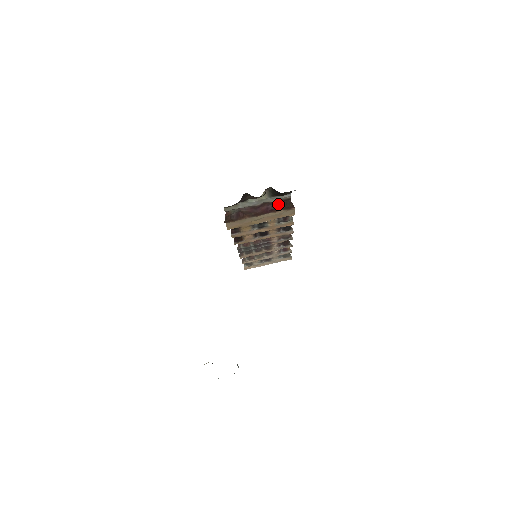
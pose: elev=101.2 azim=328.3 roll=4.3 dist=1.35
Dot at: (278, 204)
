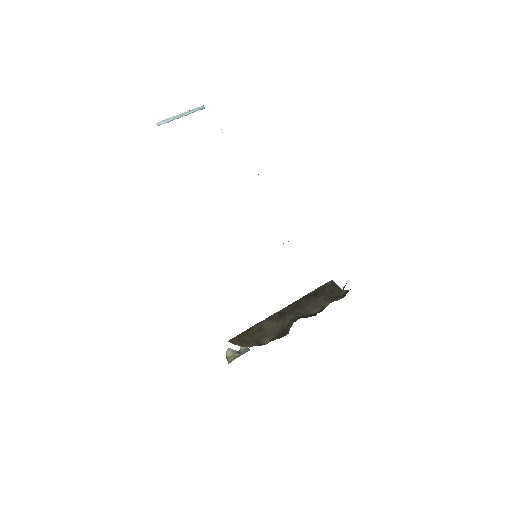
Dot at: occluded
